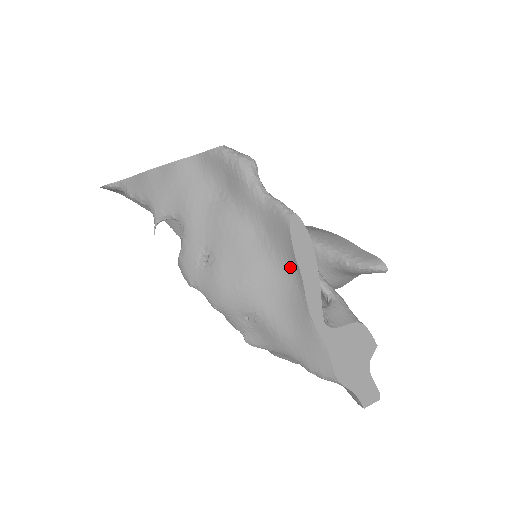
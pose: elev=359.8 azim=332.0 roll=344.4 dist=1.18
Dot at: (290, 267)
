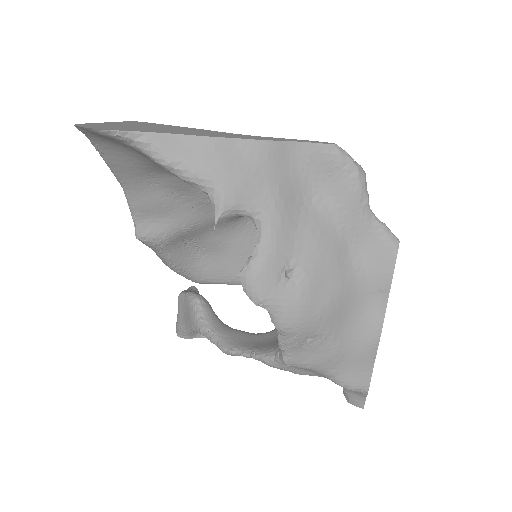
Dot at: (376, 291)
